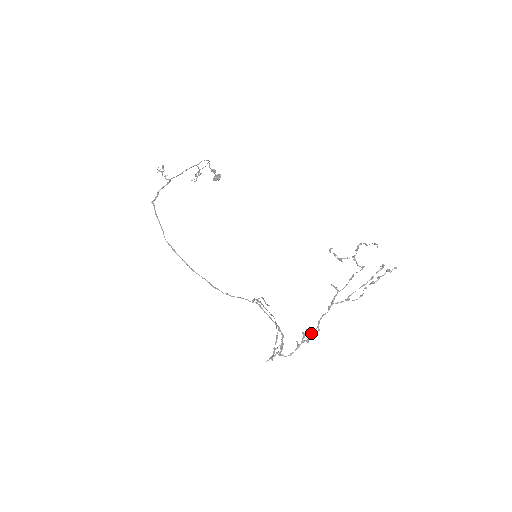
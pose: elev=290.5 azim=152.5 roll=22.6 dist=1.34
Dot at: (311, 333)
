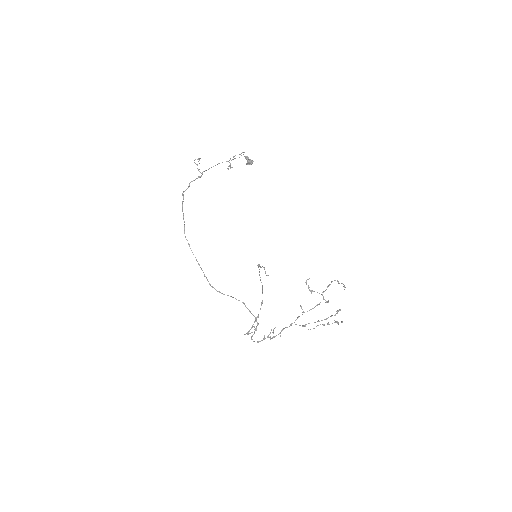
Dot at: occluded
